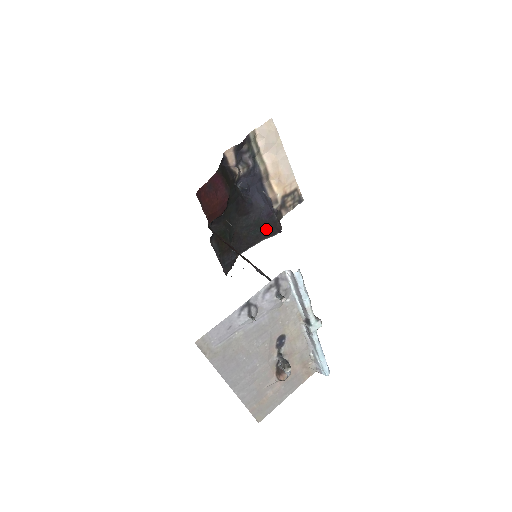
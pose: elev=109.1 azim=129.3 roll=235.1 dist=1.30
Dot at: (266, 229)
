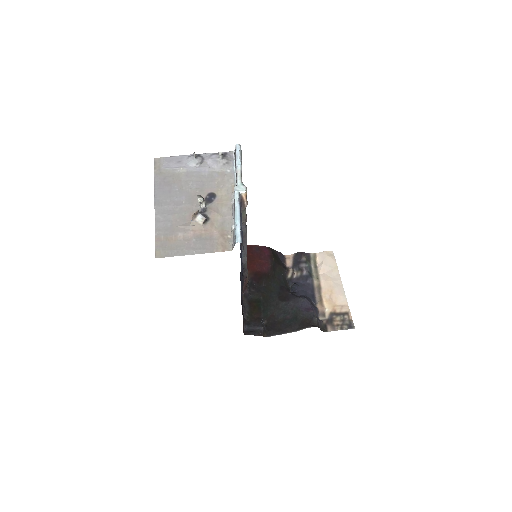
Dot at: (302, 322)
